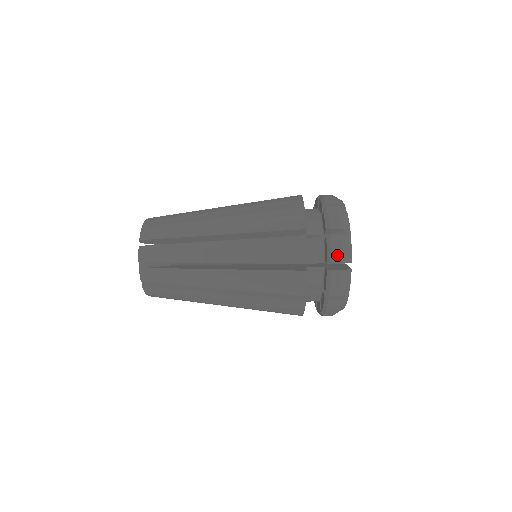
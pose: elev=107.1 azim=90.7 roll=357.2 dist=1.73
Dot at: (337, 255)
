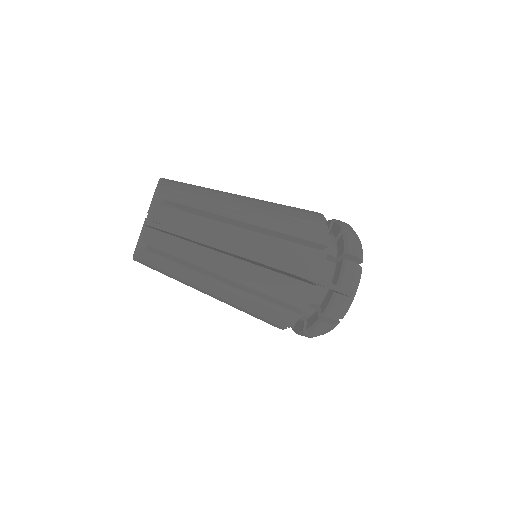
Dot at: (335, 313)
